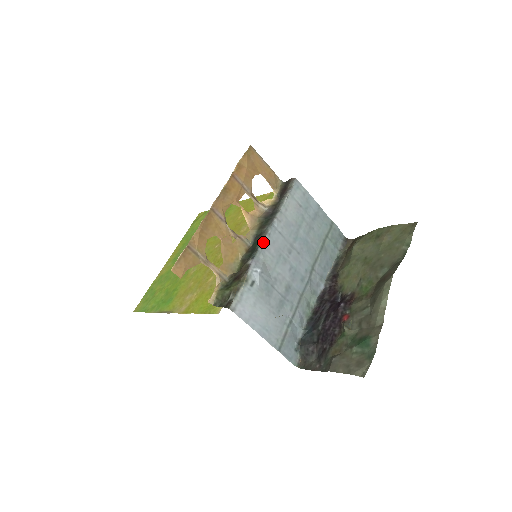
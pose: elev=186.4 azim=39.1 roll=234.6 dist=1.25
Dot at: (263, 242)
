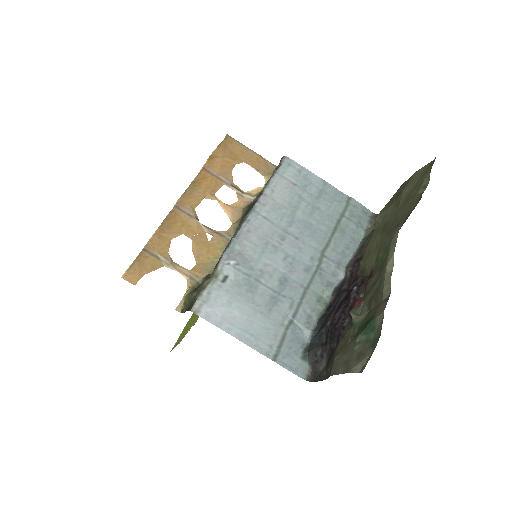
Dot at: (239, 230)
